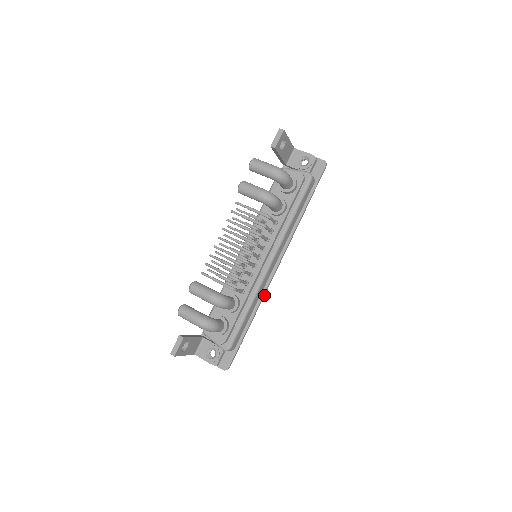
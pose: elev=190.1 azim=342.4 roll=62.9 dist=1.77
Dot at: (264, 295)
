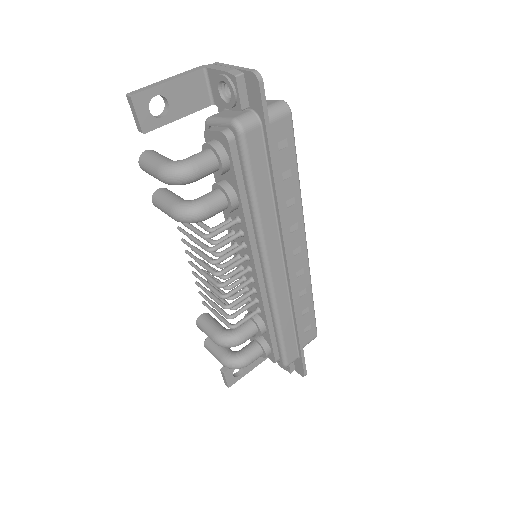
Dot at: (295, 299)
